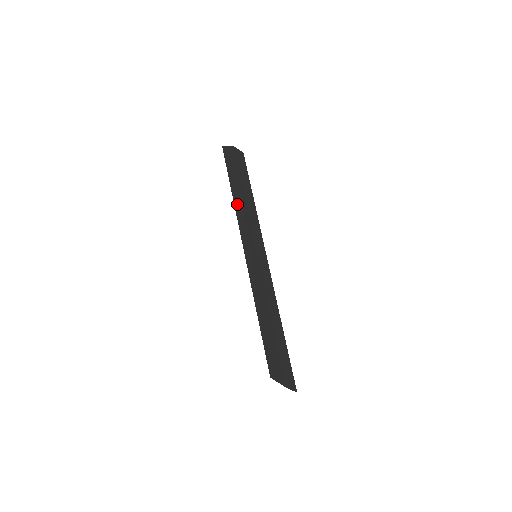
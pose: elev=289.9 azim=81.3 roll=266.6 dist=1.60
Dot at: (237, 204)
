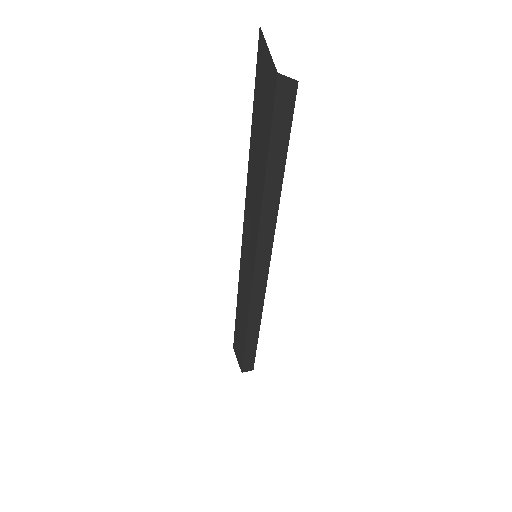
Dot at: (251, 177)
